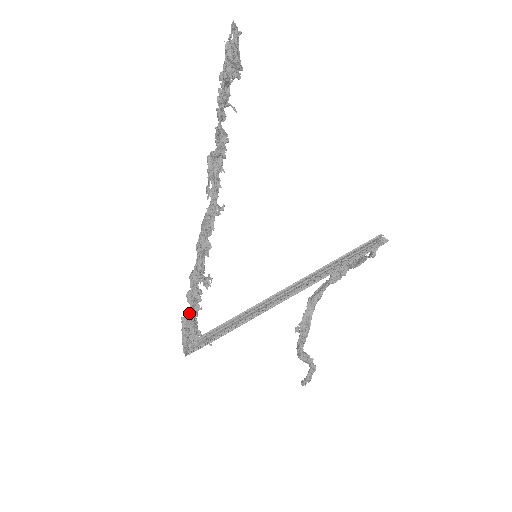
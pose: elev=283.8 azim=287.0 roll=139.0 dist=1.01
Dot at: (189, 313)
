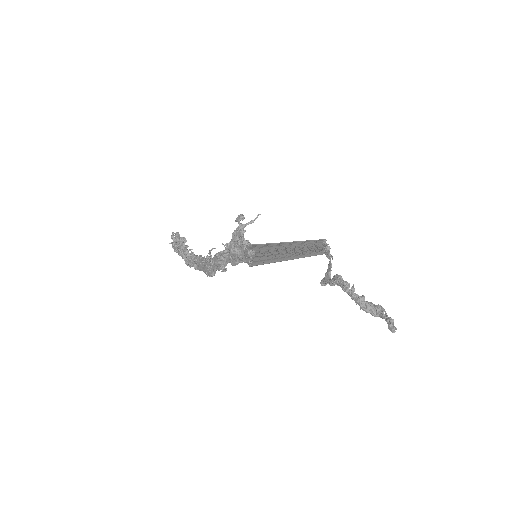
Dot at: occluded
